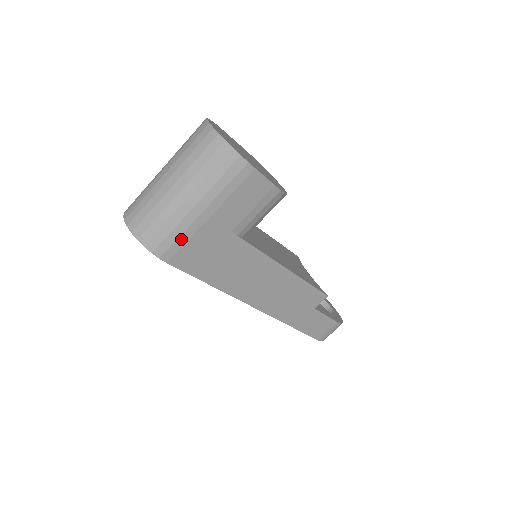
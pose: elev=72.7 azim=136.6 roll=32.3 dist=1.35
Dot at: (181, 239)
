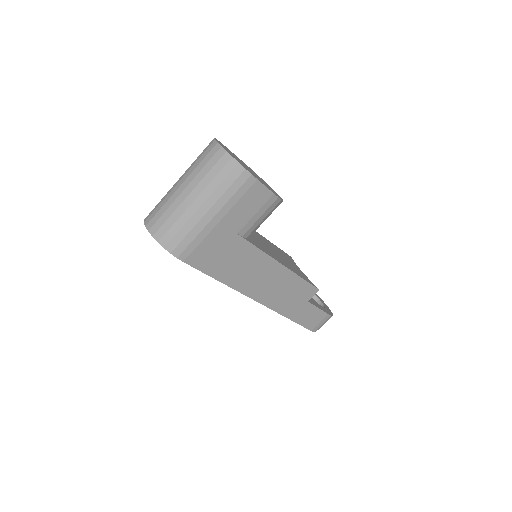
Dot at: (195, 241)
